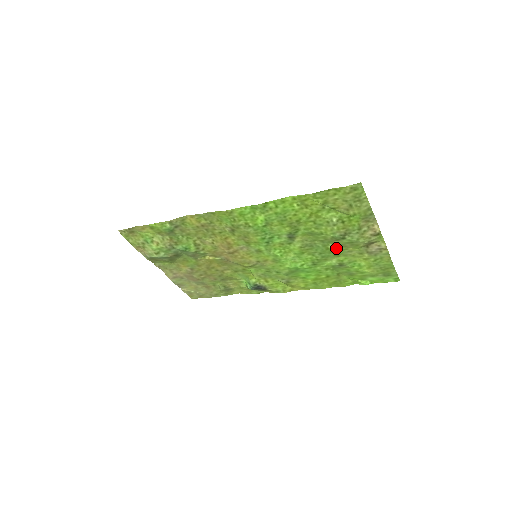
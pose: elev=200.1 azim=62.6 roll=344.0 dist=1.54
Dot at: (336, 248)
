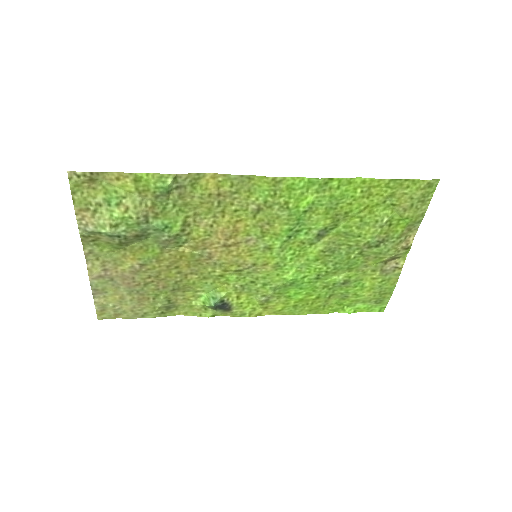
Dot at: (357, 259)
